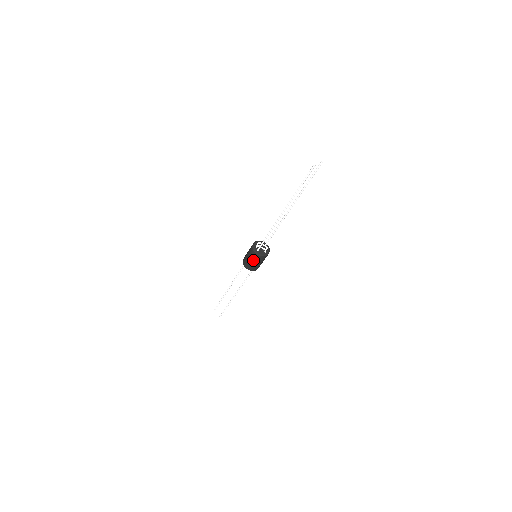
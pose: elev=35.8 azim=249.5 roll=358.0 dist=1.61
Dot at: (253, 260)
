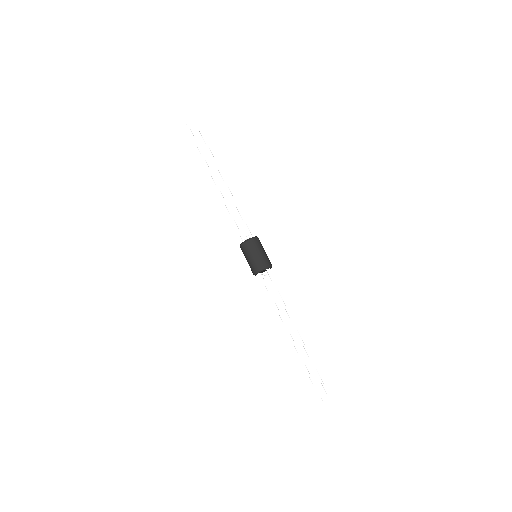
Dot at: (249, 254)
